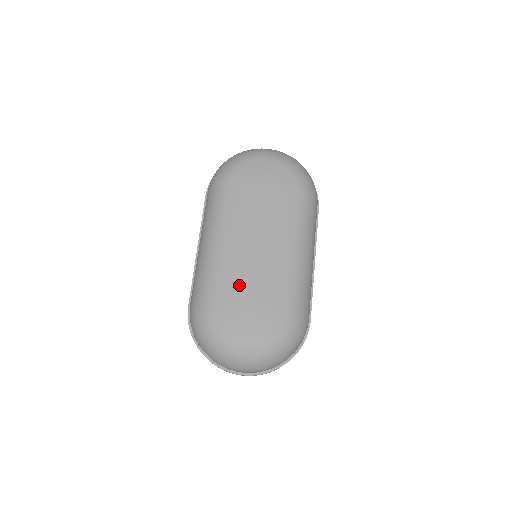
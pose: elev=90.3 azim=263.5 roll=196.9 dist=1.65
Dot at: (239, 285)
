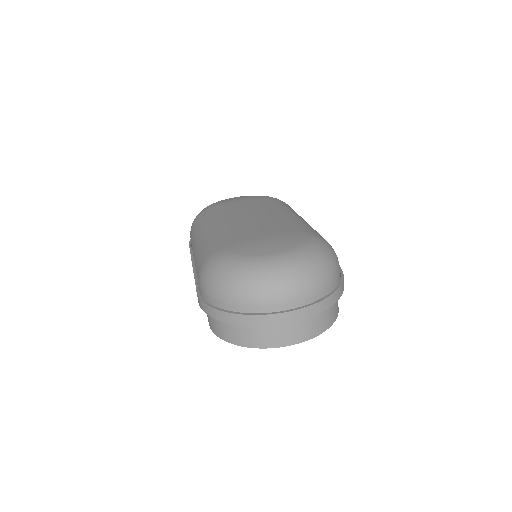
Dot at: (246, 232)
